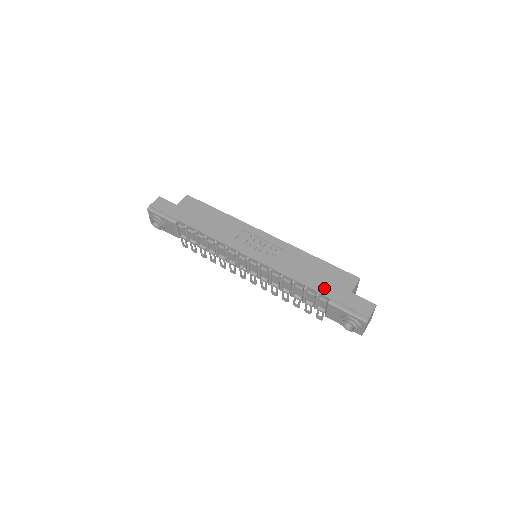
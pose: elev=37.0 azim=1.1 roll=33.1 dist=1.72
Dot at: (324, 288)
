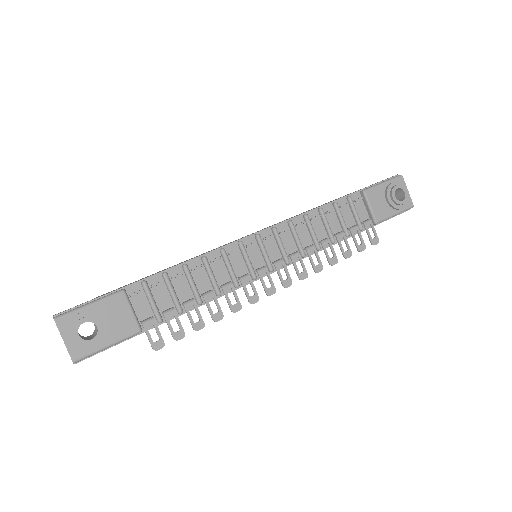
Dot at: occluded
